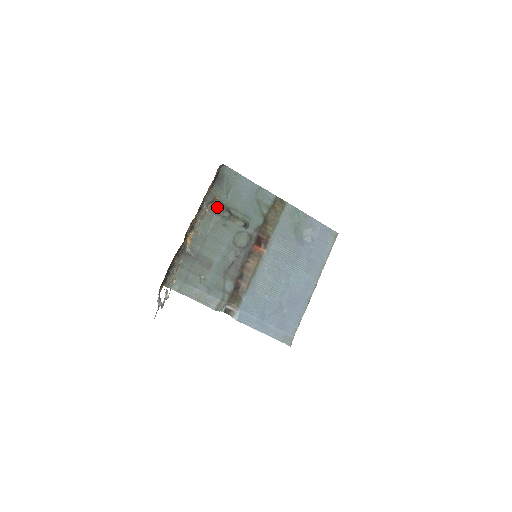
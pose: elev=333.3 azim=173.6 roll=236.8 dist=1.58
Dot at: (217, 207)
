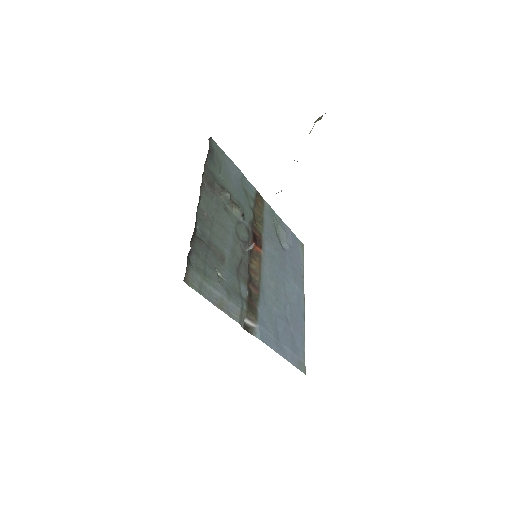
Dot at: (216, 185)
